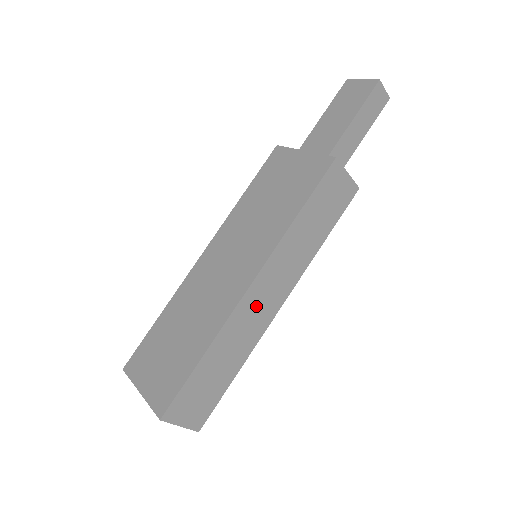
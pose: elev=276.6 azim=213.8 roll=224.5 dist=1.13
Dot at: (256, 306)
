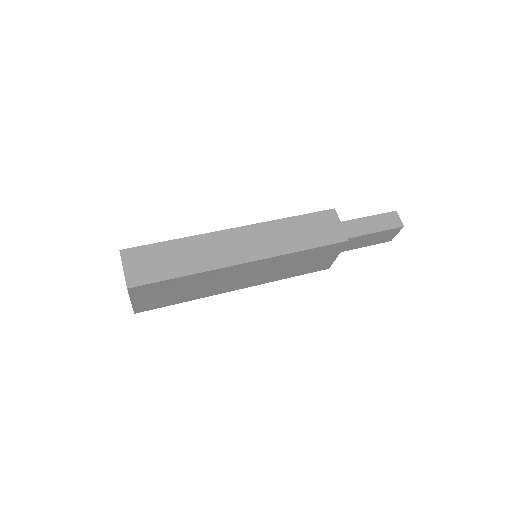
Dot at: (228, 244)
